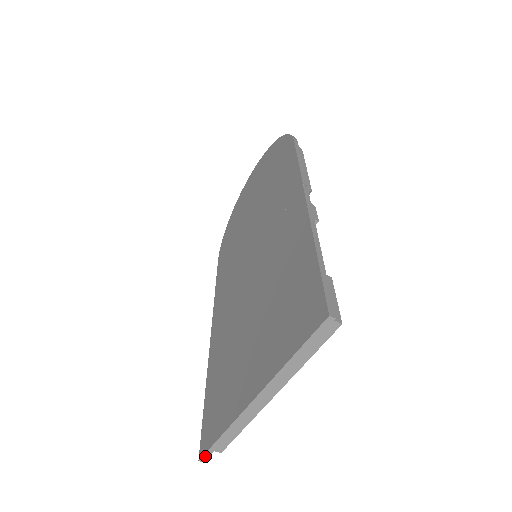
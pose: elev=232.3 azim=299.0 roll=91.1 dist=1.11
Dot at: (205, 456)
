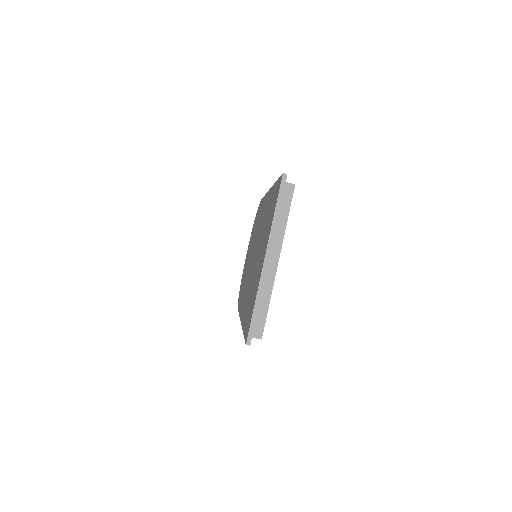
Dot at: (249, 337)
